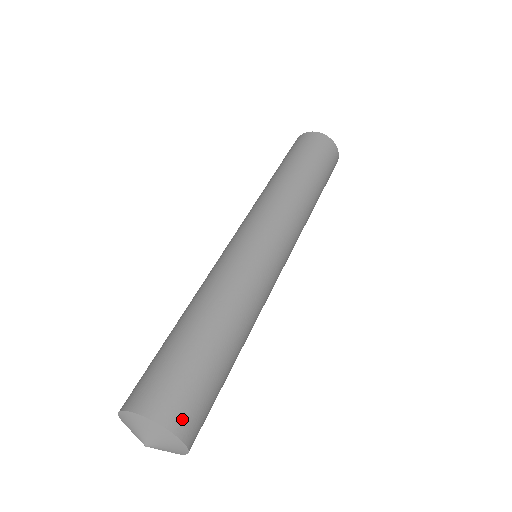
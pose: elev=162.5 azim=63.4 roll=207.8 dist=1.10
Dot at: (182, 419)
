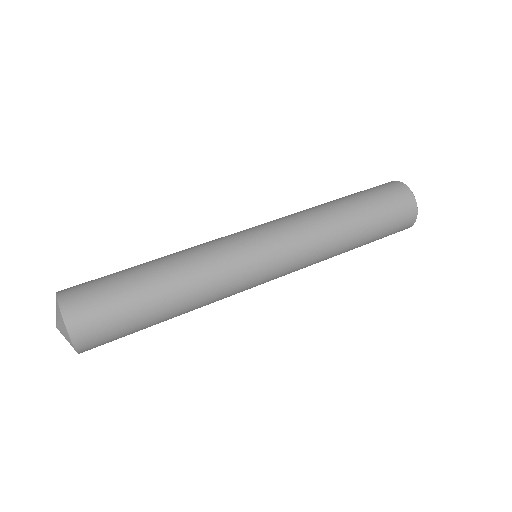
Dot at: (70, 290)
